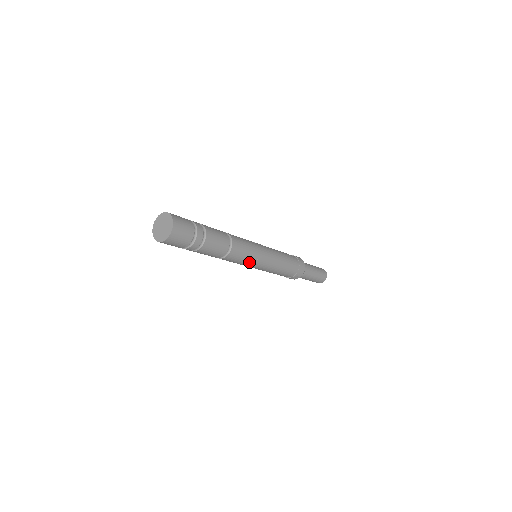
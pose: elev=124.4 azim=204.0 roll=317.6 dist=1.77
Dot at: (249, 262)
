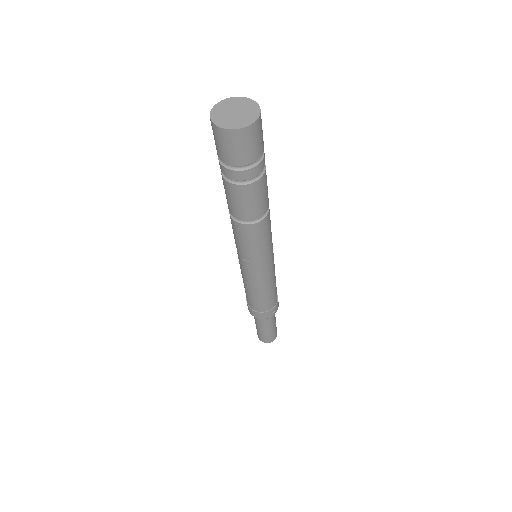
Dot at: (271, 244)
